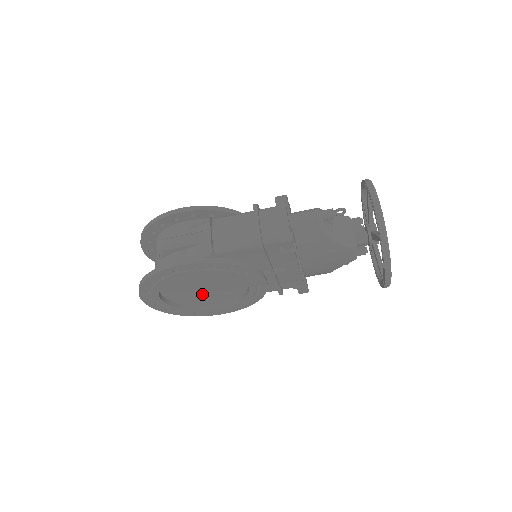
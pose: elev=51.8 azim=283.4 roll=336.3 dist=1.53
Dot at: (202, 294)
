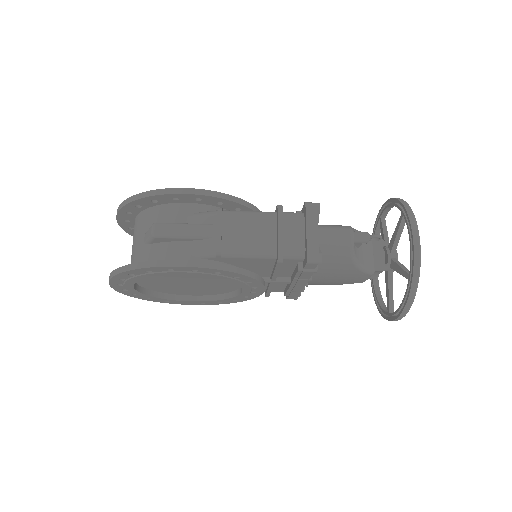
Dot at: (183, 286)
